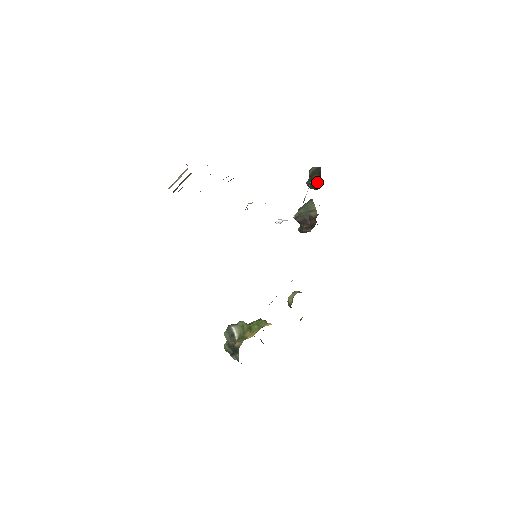
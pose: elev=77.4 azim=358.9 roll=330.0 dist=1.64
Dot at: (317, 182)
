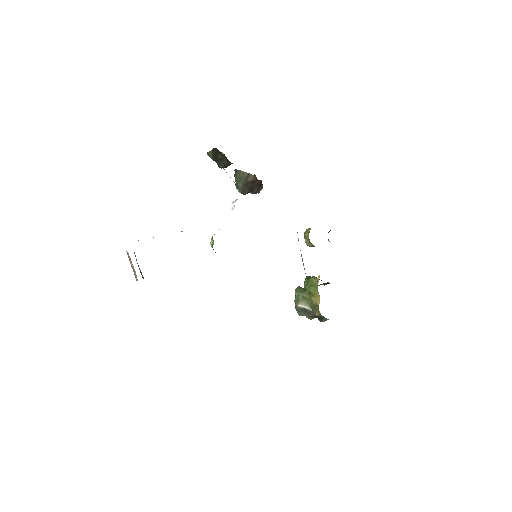
Dot at: (226, 160)
